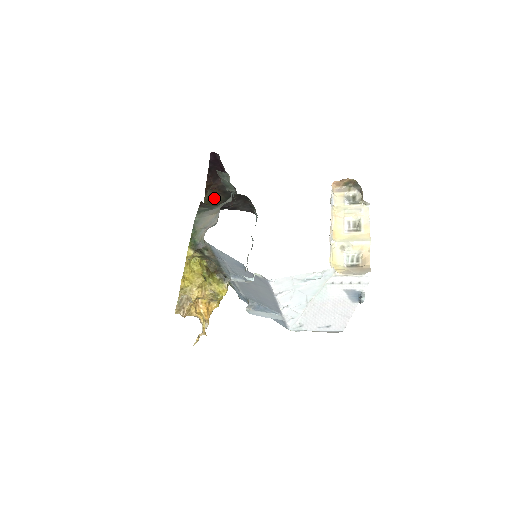
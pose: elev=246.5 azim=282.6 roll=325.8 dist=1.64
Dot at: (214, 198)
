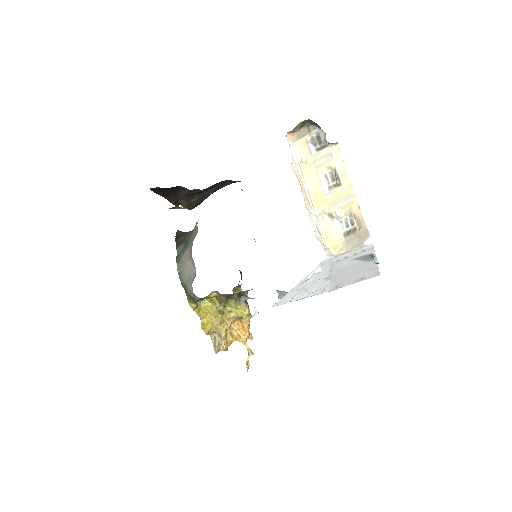
Dot at: (191, 201)
